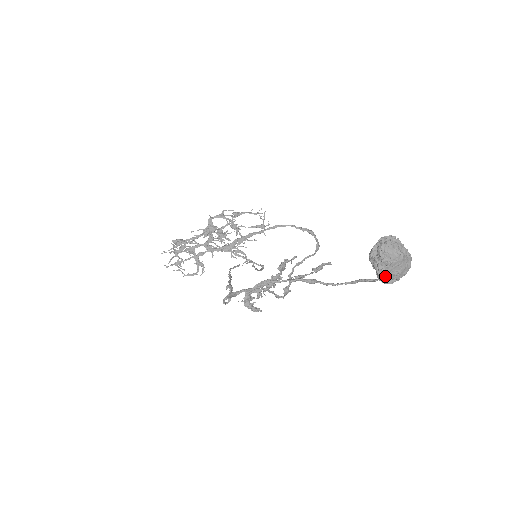
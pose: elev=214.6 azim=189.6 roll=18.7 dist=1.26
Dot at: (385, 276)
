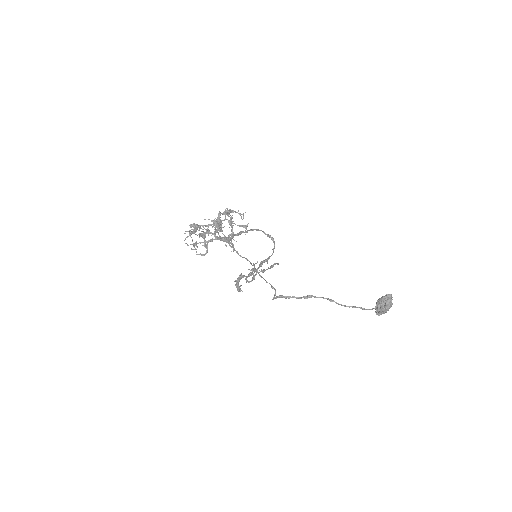
Dot at: (381, 313)
